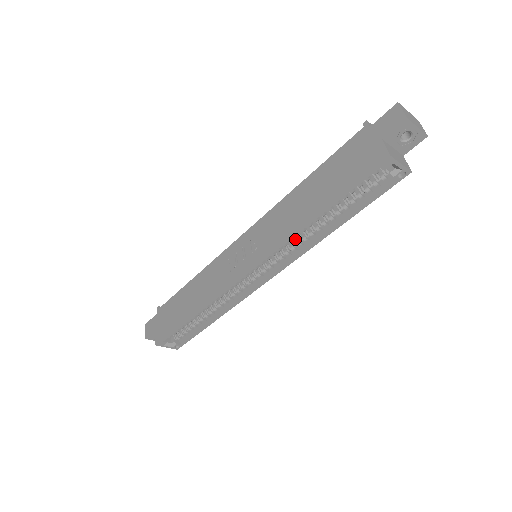
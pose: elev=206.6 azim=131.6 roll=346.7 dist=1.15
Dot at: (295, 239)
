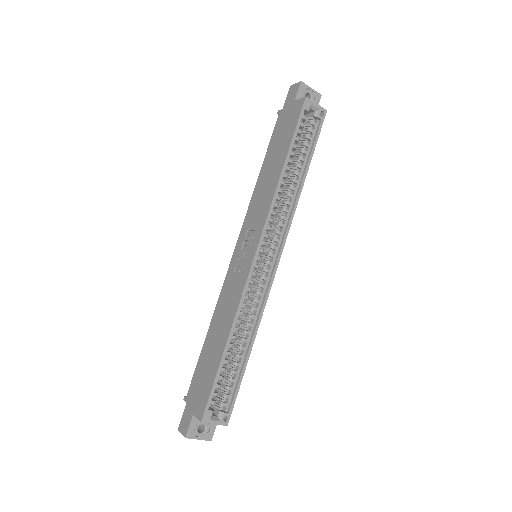
Dot at: (279, 210)
